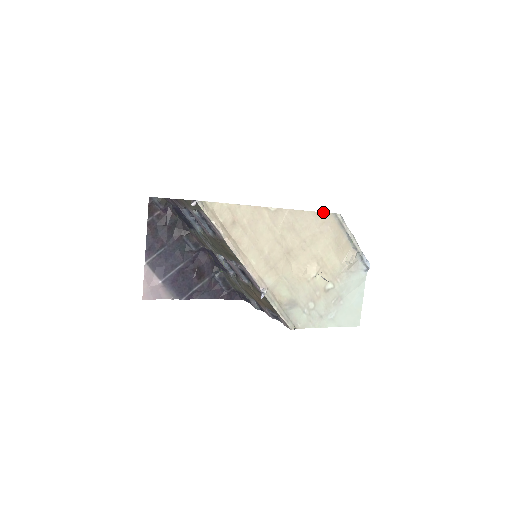
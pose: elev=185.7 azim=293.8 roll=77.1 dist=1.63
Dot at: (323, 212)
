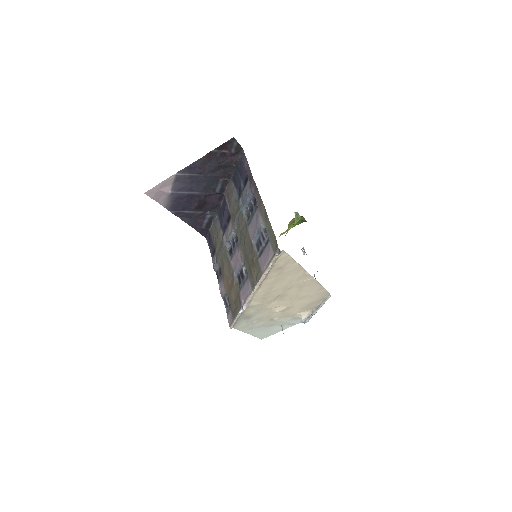
Dot at: occluded
